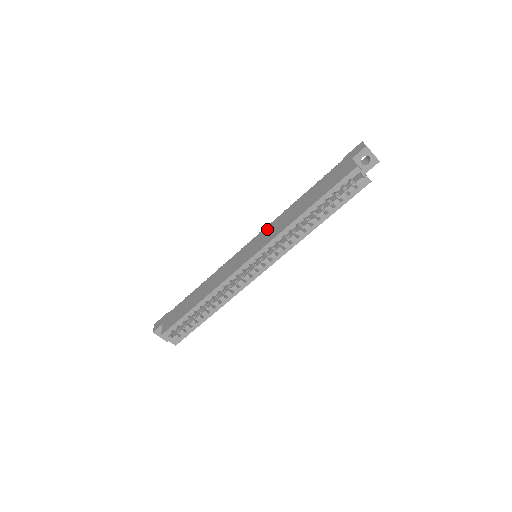
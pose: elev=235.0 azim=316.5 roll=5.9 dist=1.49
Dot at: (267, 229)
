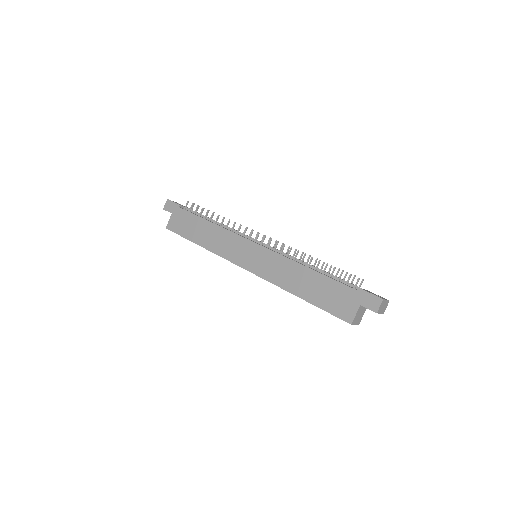
Dot at: (273, 257)
